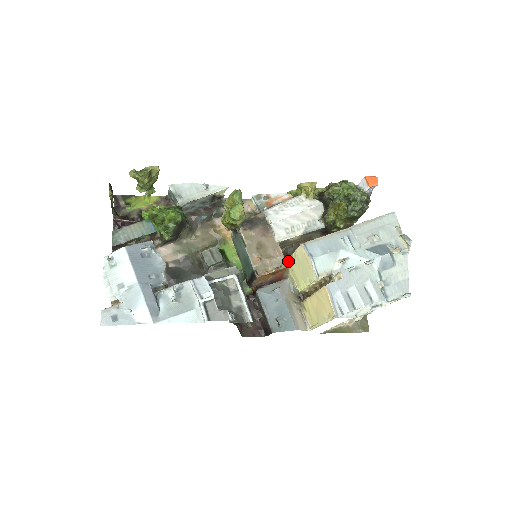
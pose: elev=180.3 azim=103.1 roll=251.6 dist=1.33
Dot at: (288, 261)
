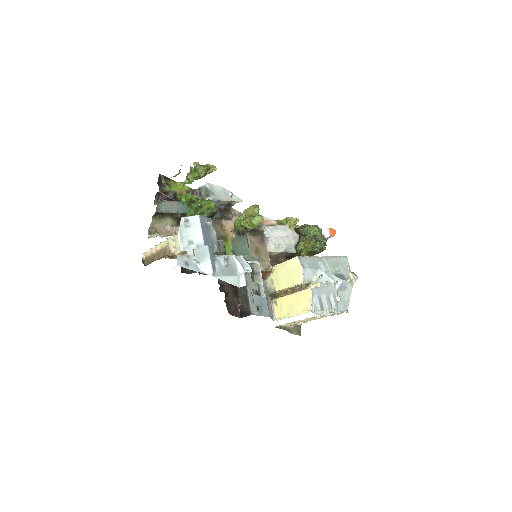
Dot at: (275, 267)
